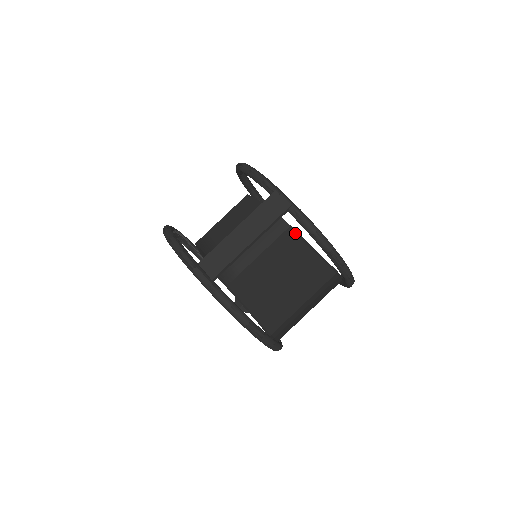
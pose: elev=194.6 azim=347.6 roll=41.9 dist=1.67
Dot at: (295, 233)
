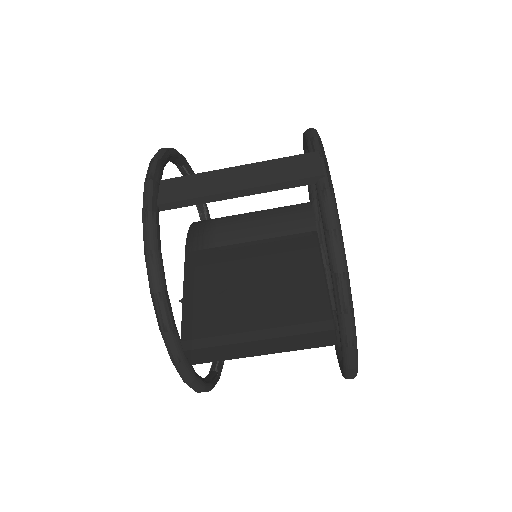
Dot at: (315, 241)
